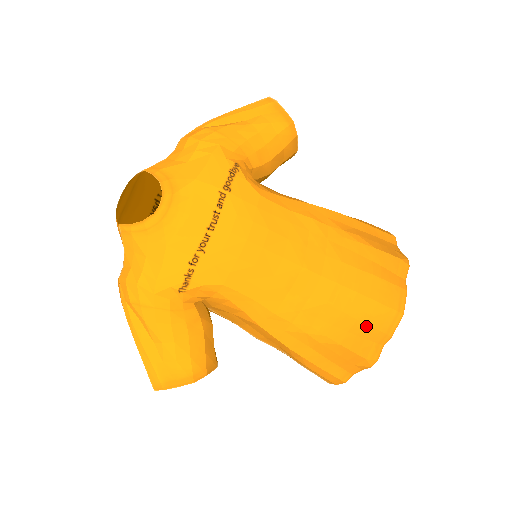
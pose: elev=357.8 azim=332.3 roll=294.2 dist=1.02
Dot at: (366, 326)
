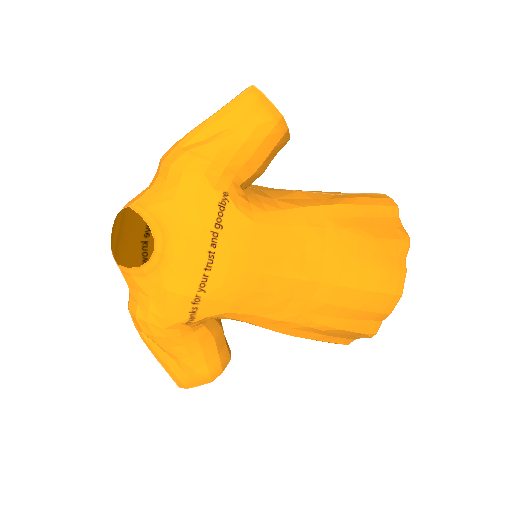
Dot at: (365, 312)
